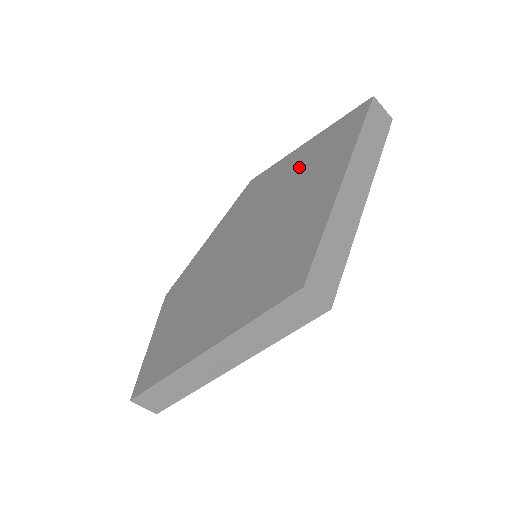
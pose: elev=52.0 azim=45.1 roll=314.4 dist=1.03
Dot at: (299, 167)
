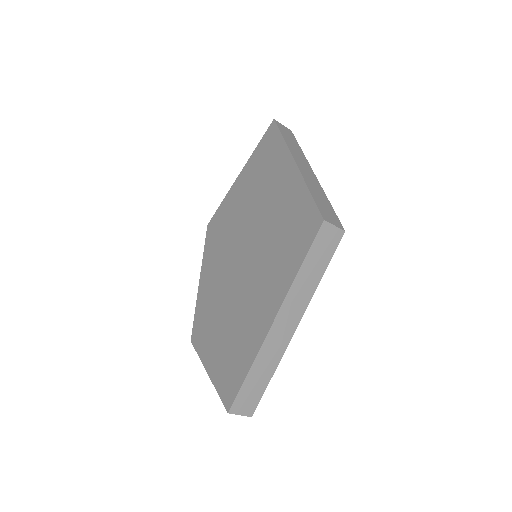
Dot at: (249, 186)
